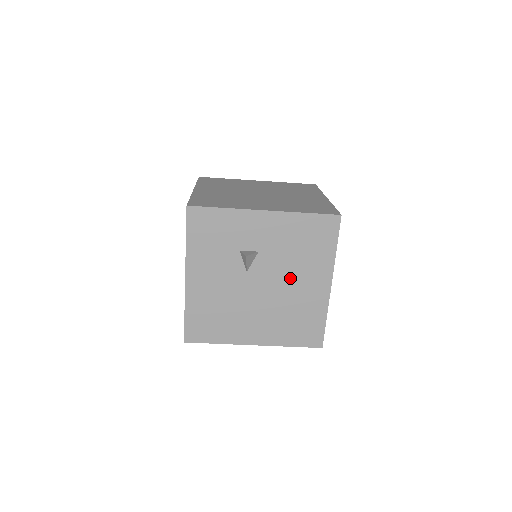
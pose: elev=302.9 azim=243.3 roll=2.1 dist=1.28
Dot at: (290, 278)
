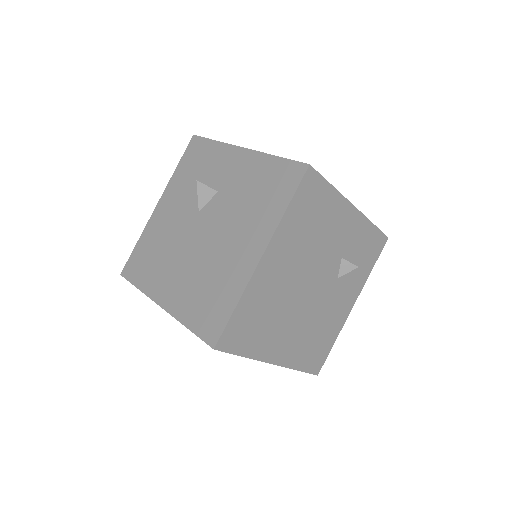
Dot at: (228, 232)
